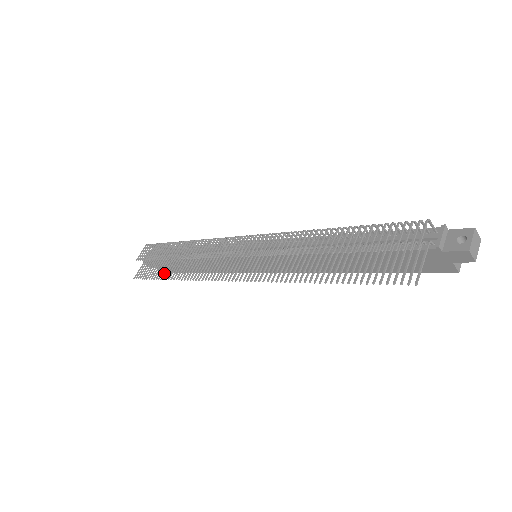
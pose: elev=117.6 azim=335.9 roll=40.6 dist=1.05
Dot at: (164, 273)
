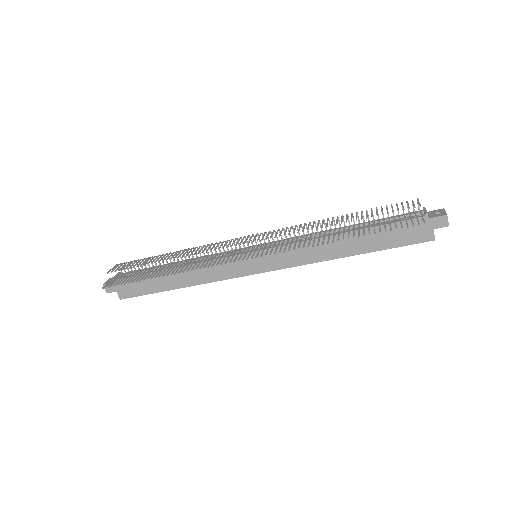
Dot at: (150, 275)
